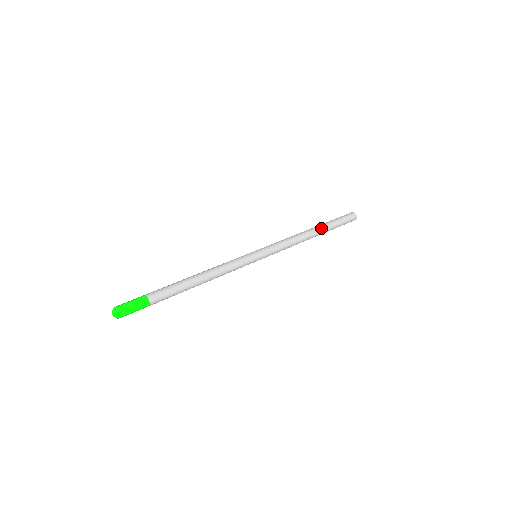
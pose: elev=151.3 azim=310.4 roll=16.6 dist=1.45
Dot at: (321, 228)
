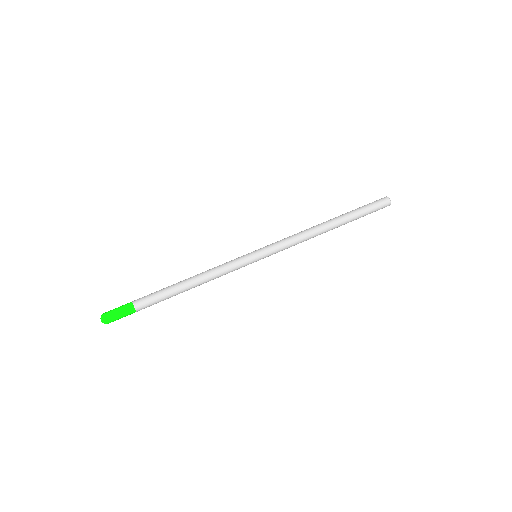
Dot at: (341, 224)
